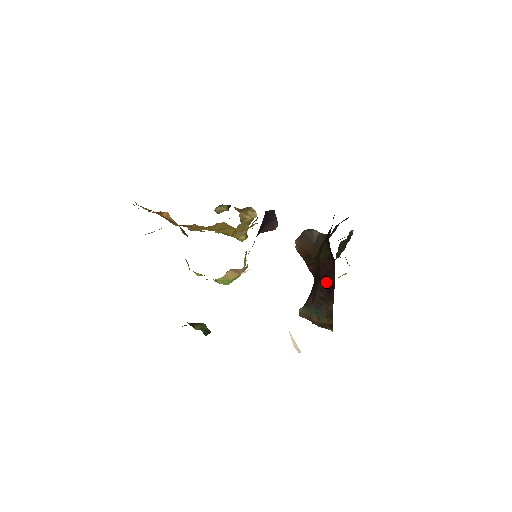
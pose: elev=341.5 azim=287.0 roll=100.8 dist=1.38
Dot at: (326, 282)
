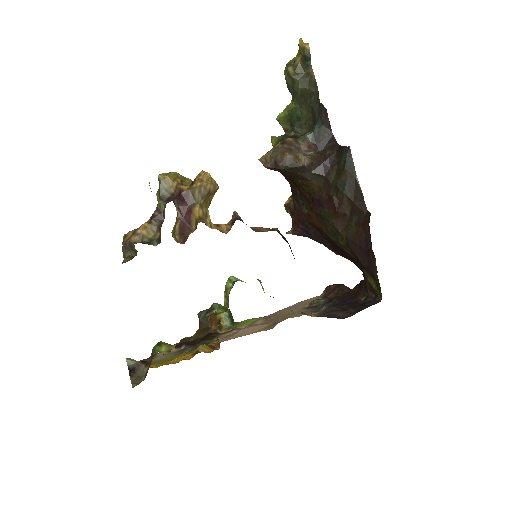
Dot at: (334, 247)
